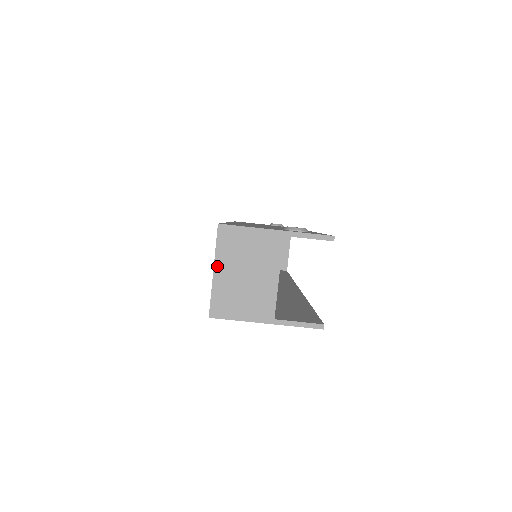
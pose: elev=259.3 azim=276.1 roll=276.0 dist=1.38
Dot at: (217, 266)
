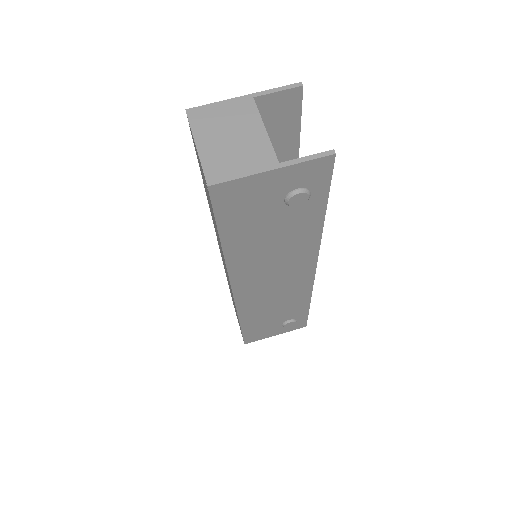
Dot at: (198, 141)
